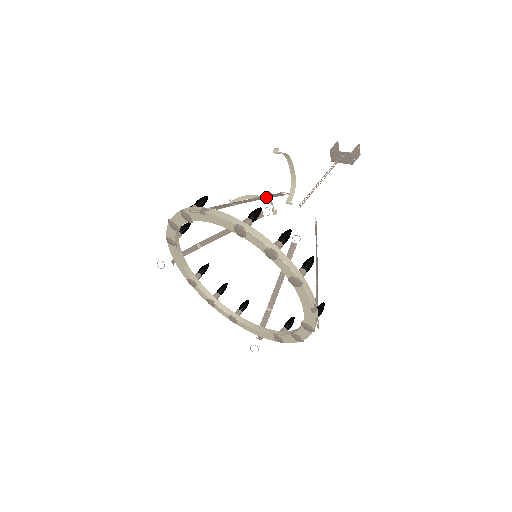
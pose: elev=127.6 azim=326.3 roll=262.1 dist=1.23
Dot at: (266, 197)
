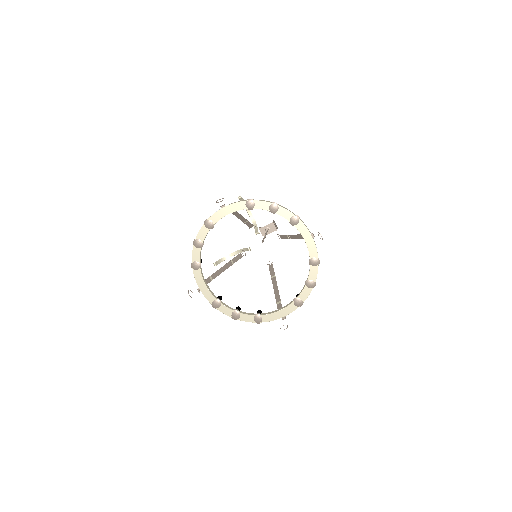
Dot at: (246, 221)
